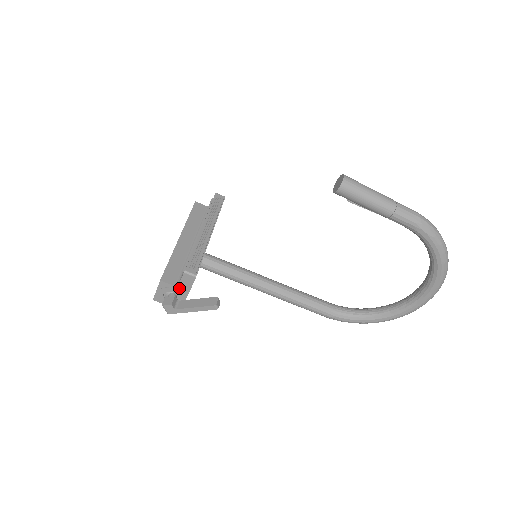
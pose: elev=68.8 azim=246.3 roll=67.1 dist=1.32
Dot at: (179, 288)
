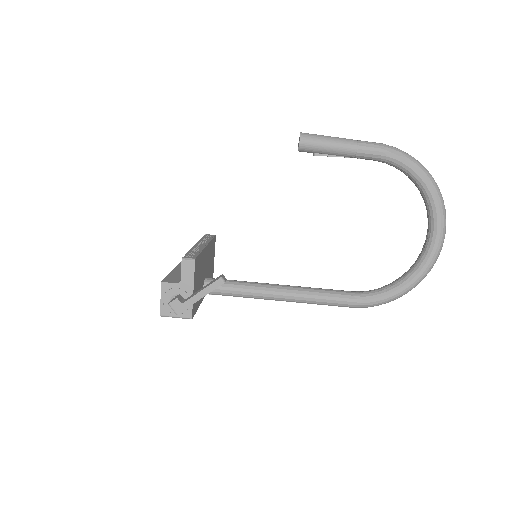
Dot at: (182, 284)
